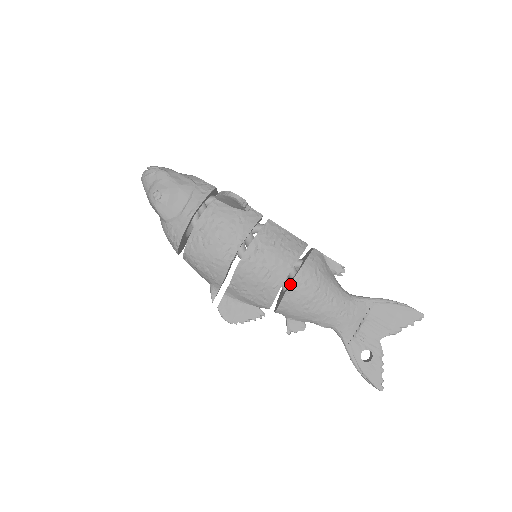
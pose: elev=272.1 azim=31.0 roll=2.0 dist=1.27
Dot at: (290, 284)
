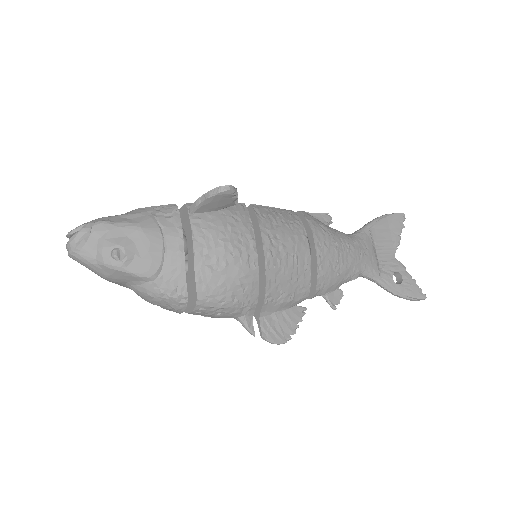
Dot at: (316, 255)
